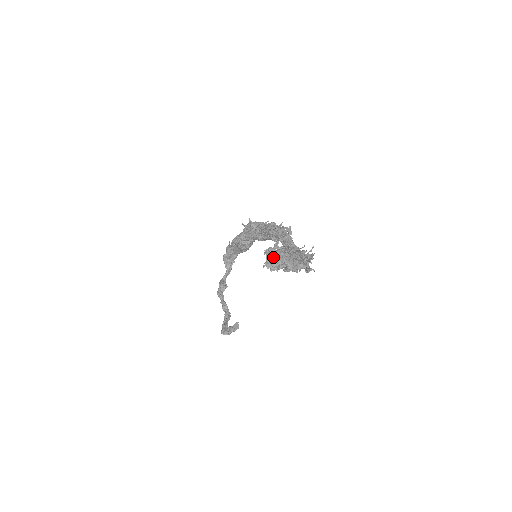
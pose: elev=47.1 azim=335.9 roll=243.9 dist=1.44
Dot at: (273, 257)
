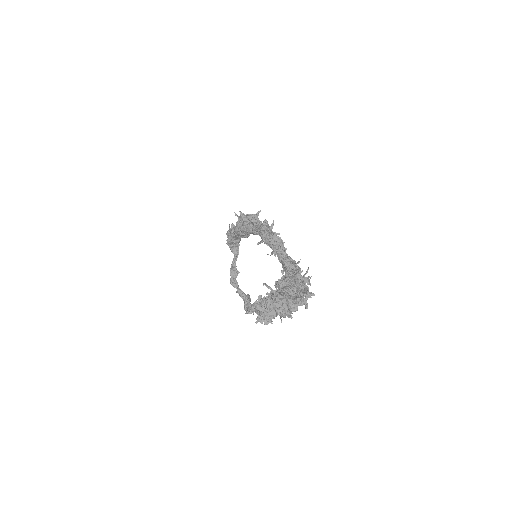
Dot at: (263, 313)
